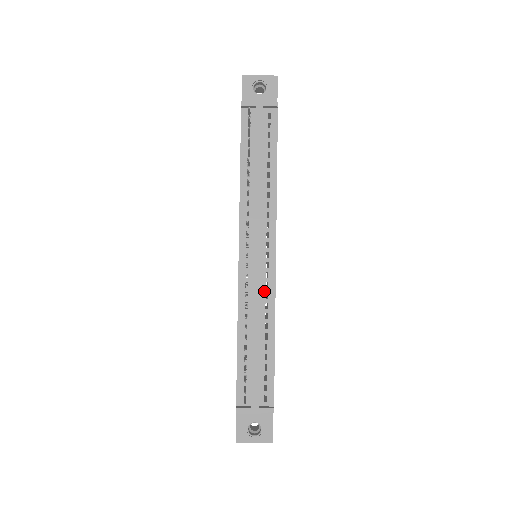
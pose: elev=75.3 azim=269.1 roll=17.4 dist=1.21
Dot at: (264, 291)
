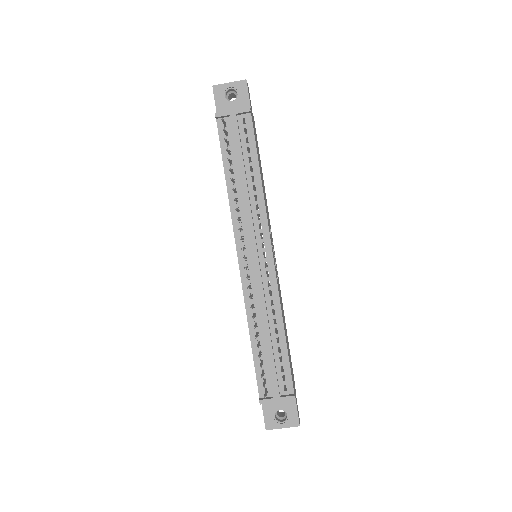
Dot at: (267, 289)
